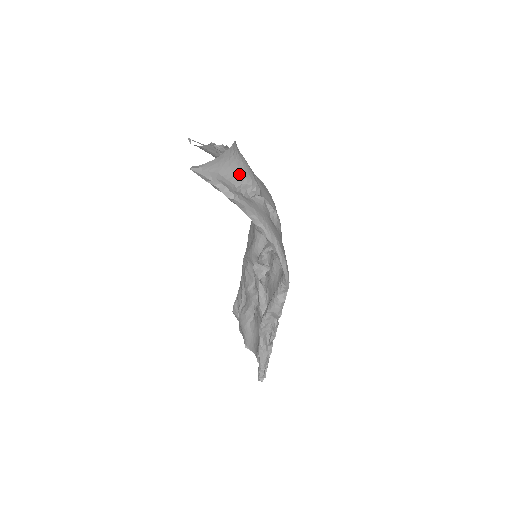
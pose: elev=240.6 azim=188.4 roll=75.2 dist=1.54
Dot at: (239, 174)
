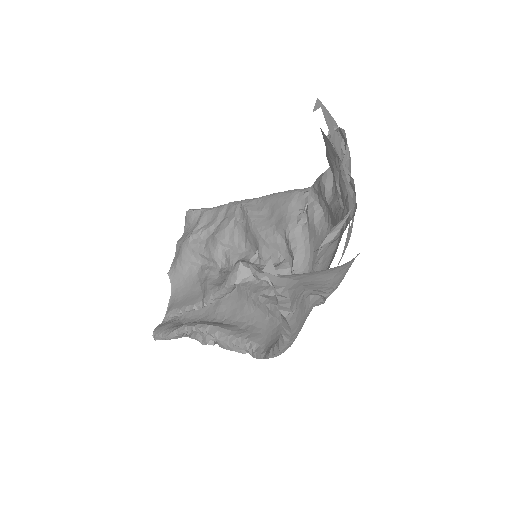
Dot at: (327, 282)
